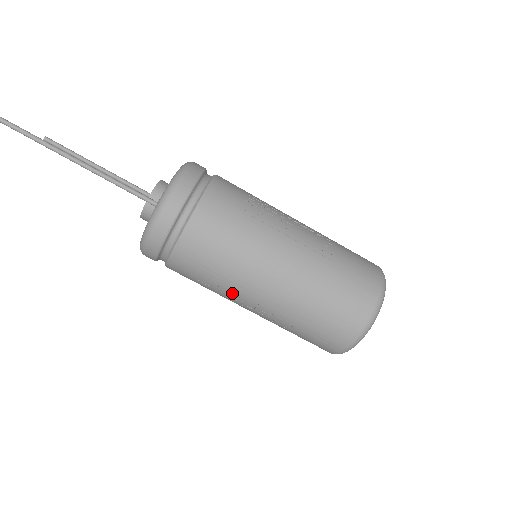
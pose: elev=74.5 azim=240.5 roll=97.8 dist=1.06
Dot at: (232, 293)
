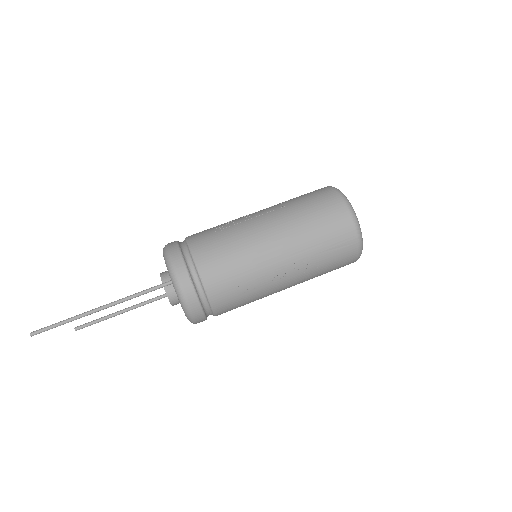
Dot at: (263, 278)
